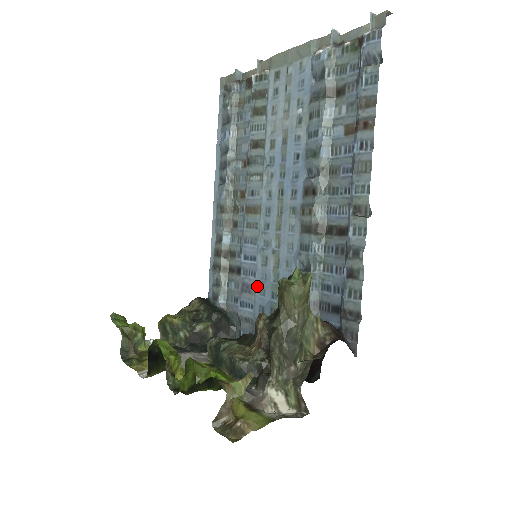
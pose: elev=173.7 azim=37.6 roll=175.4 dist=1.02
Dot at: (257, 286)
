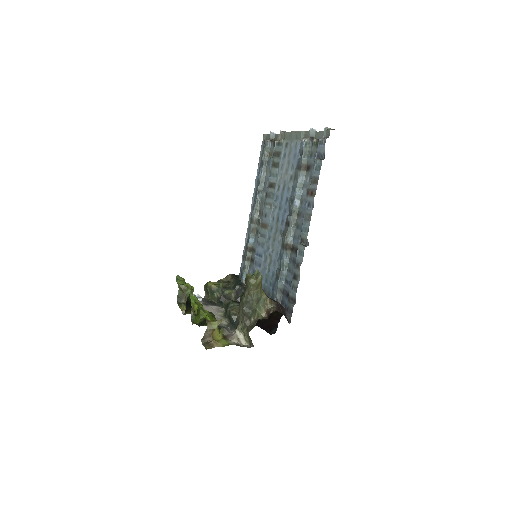
Dot at: occluded
